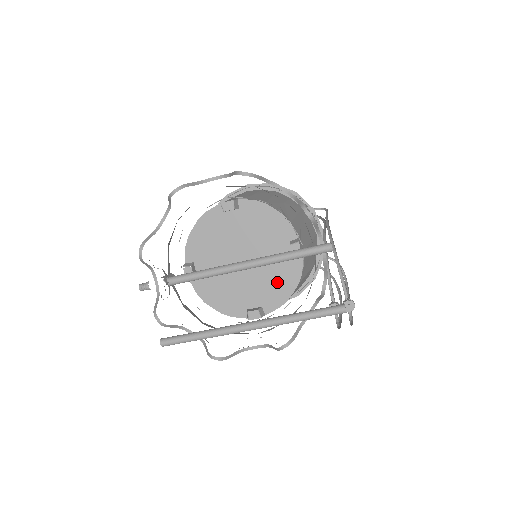
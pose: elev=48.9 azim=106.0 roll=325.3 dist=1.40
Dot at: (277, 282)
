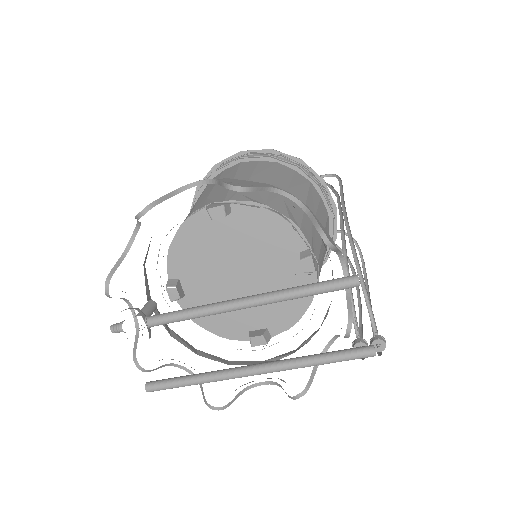
Dot at: occluded
